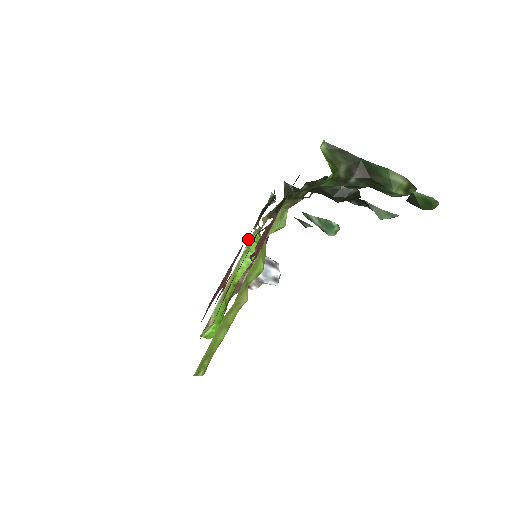
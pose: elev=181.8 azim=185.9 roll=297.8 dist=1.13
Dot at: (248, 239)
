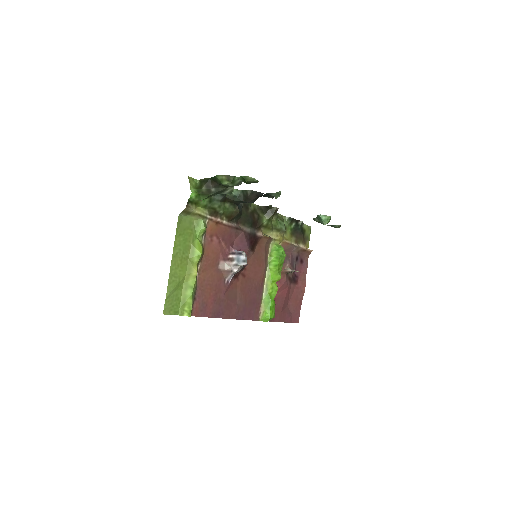
Dot at: (286, 252)
